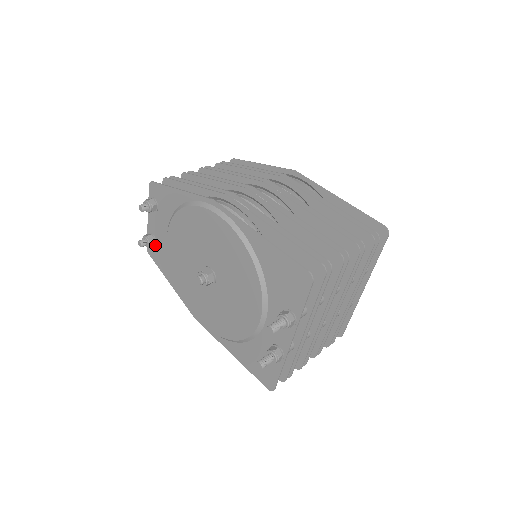
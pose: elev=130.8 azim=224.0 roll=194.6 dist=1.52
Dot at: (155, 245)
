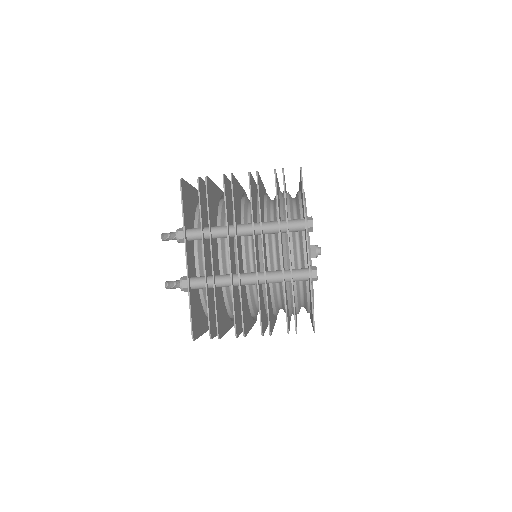
Dot at: occluded
